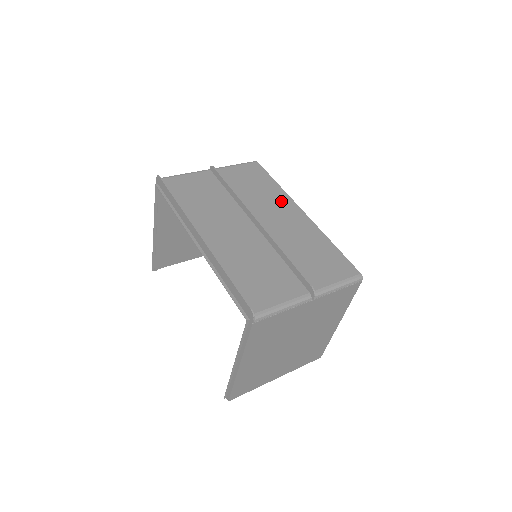
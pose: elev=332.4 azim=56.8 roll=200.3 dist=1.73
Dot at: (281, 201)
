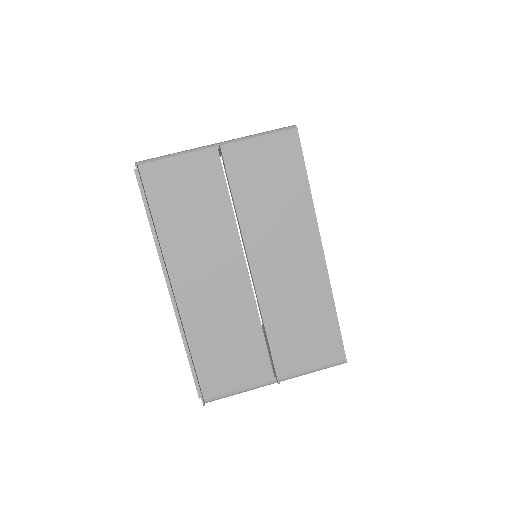
Dot at: (300, 228)
